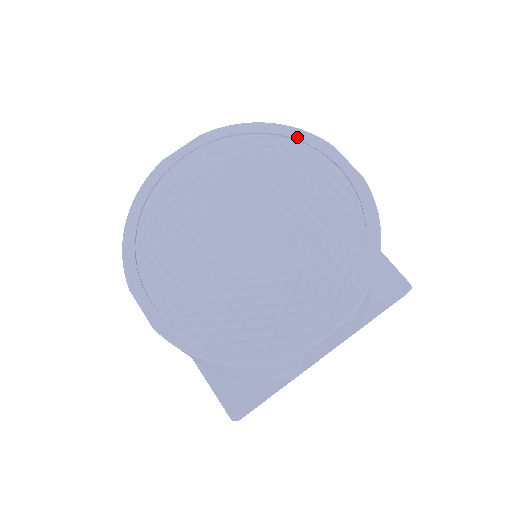
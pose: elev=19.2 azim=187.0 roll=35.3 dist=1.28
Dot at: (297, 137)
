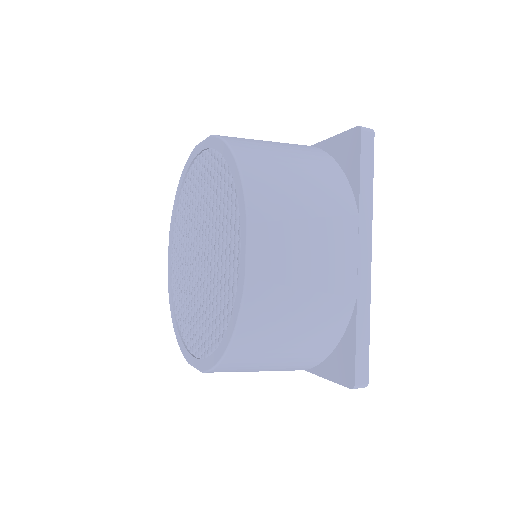
Dot at: (237, 190)
